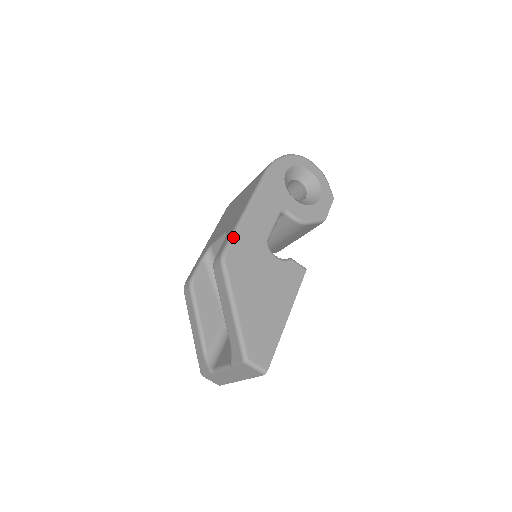
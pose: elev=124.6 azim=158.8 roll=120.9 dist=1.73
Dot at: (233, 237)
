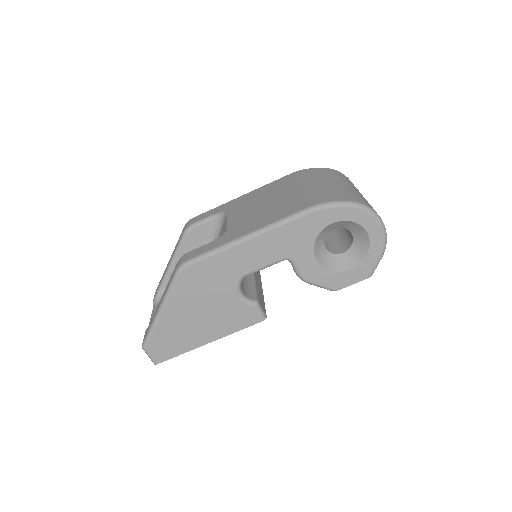
Dot at: (206, 256)
